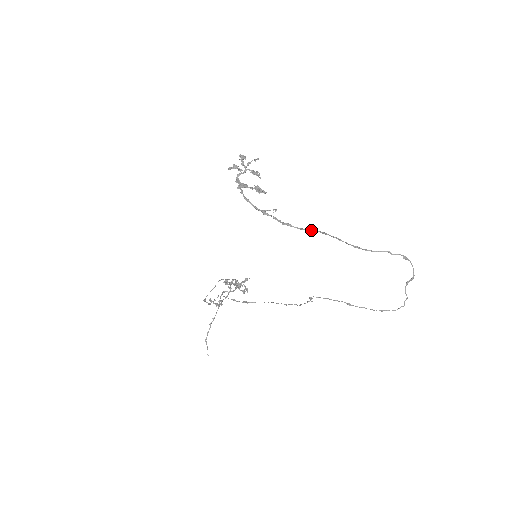
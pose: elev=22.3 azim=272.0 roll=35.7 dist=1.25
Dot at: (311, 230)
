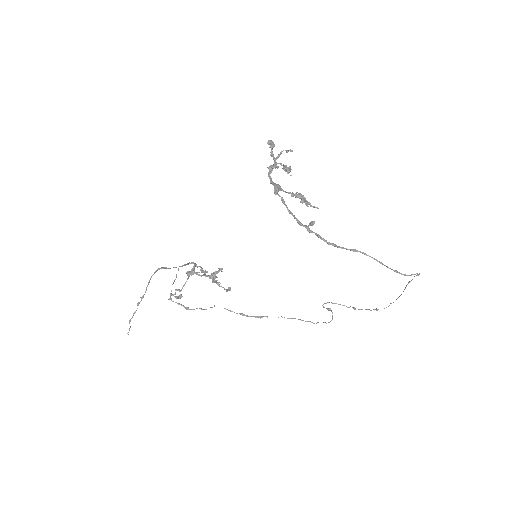
Dot at: (352, 250)
